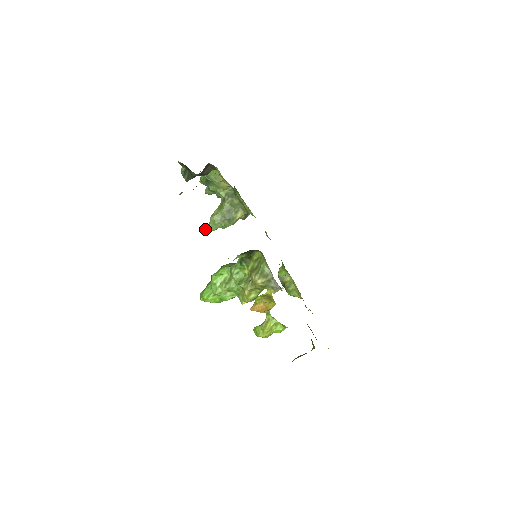
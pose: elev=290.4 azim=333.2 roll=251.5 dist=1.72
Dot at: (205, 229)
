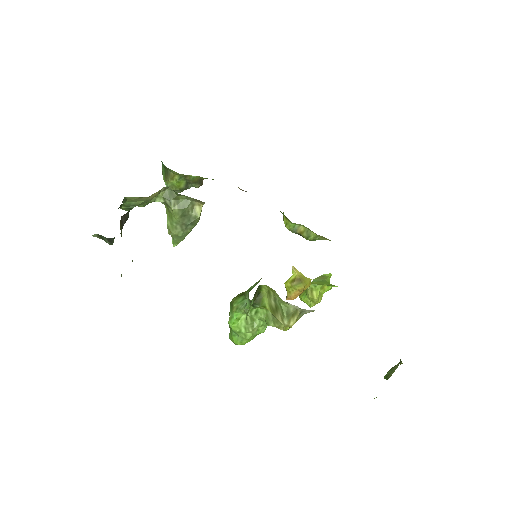
Dot at: occluded
